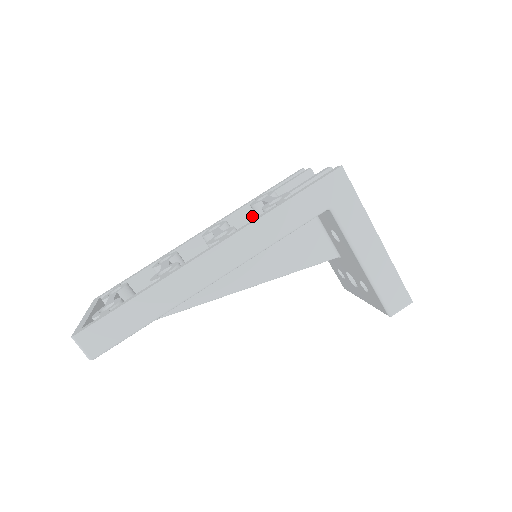
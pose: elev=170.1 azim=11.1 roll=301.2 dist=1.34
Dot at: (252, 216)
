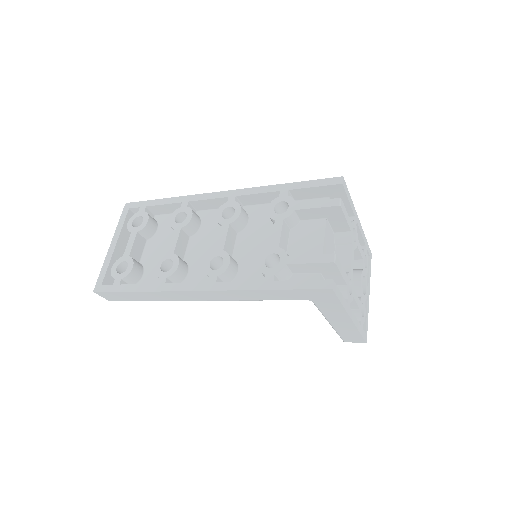
Dot at: occluded
